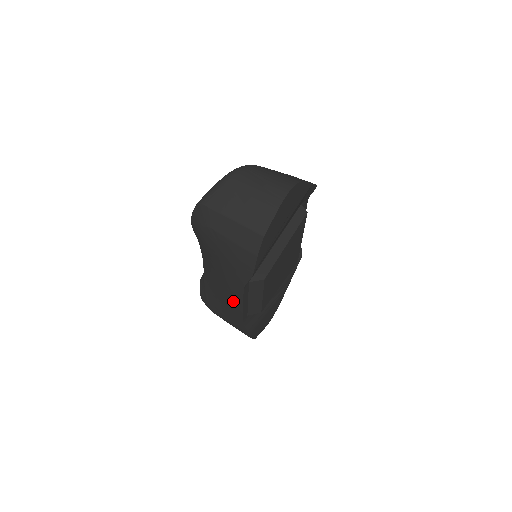
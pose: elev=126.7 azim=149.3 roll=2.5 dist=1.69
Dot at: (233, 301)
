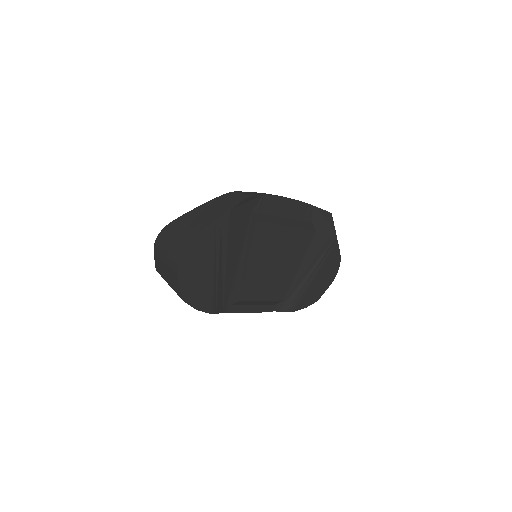
Dot at: occluded
